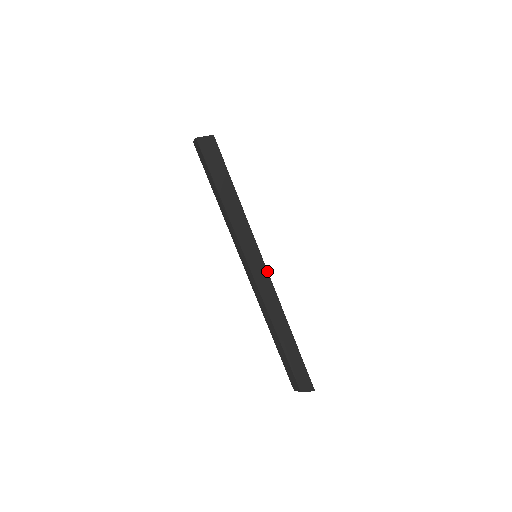
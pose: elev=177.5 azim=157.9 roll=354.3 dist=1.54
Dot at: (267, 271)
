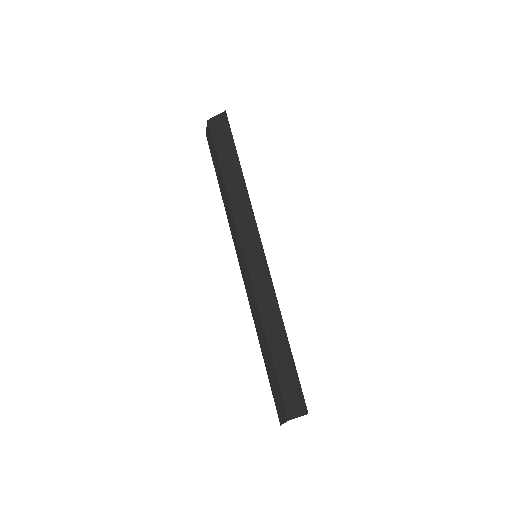
Dot at: (263, 249)
